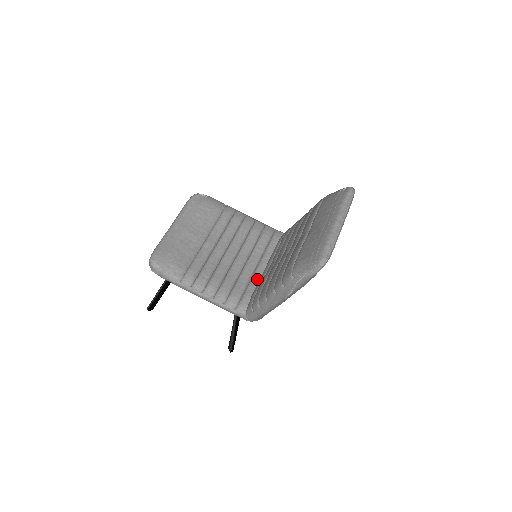
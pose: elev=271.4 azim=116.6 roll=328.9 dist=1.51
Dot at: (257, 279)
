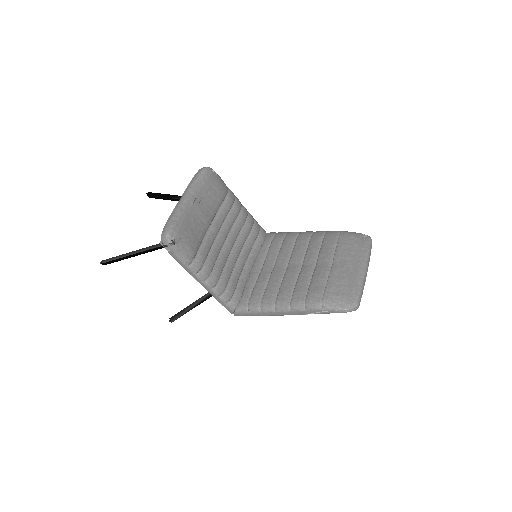
Dot at: (246, 275)
